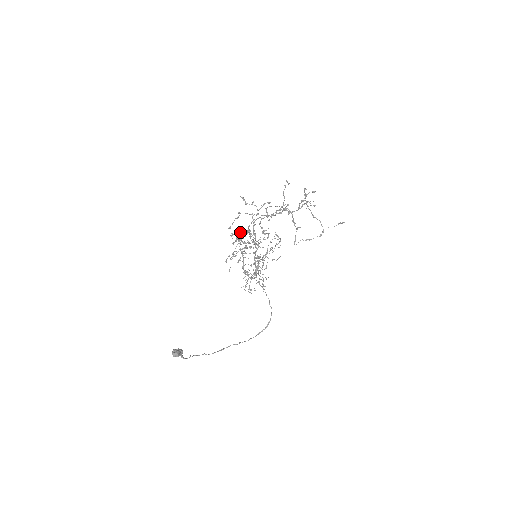
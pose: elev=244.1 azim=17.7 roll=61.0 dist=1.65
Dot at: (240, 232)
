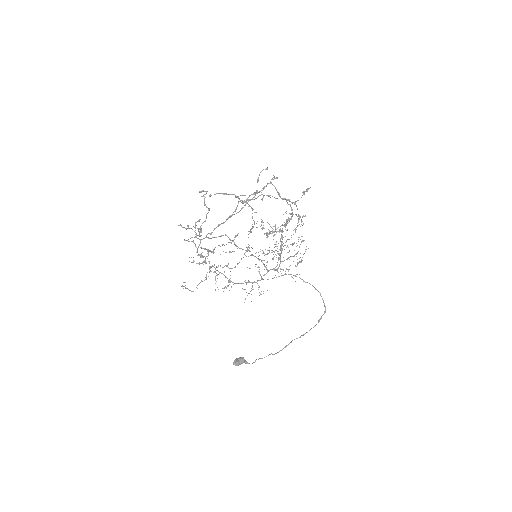
Dot at: (200, 255)
